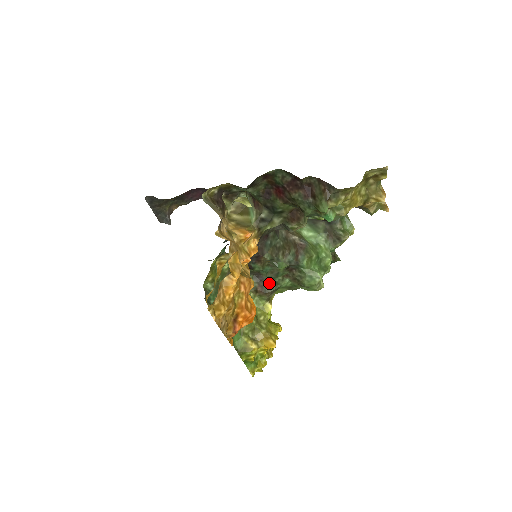
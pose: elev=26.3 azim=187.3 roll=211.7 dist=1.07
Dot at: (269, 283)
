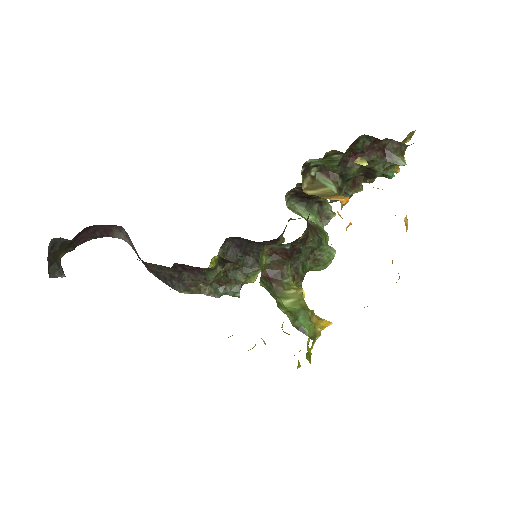
Dot at: (301, 268)
